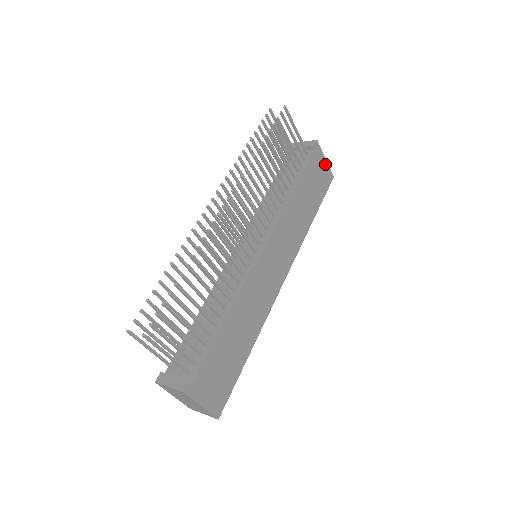
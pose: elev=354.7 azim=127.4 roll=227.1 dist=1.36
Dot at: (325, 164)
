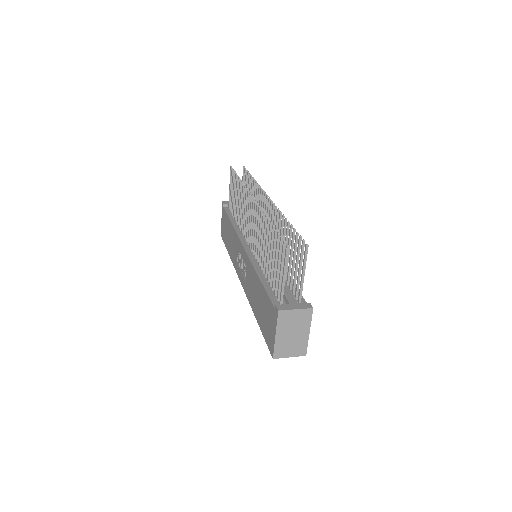
Dot at: occluded
